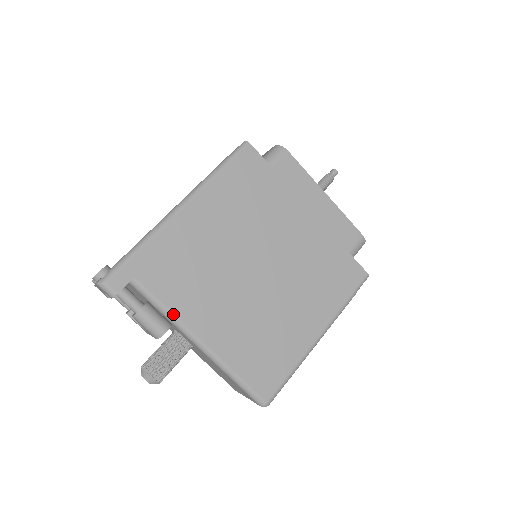
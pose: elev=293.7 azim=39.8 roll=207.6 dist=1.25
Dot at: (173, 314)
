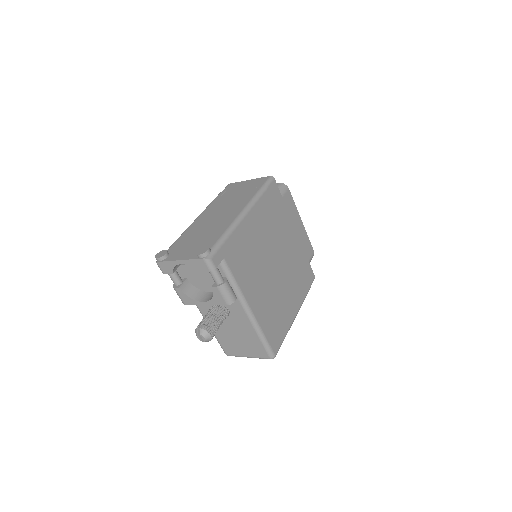
Dot at: (240, 288)
